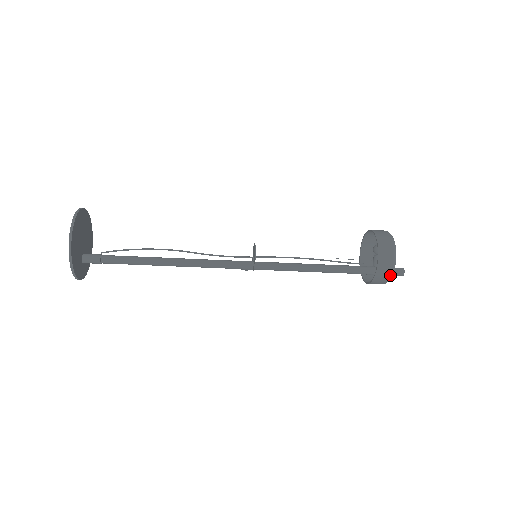
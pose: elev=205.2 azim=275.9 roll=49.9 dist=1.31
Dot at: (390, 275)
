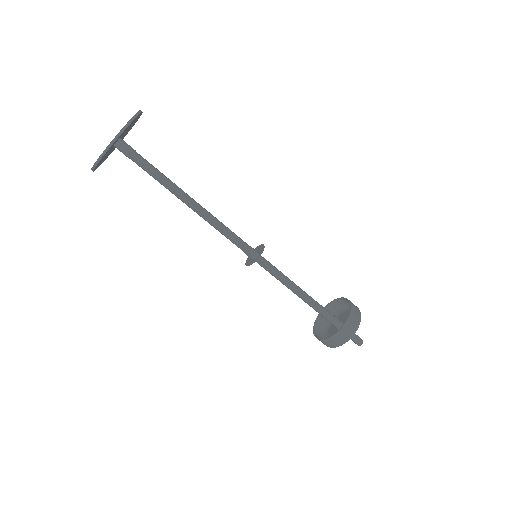
Dot at: (360, 312)
